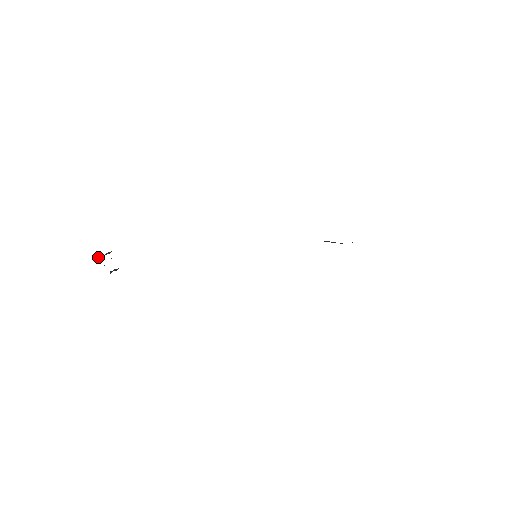
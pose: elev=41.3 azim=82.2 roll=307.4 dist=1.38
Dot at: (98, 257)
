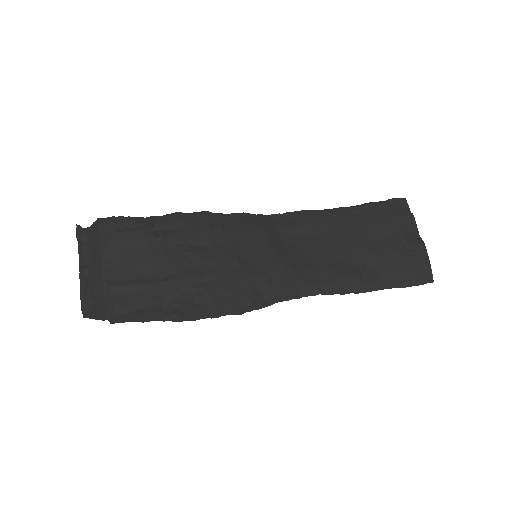
Dot at: (82, 310)
